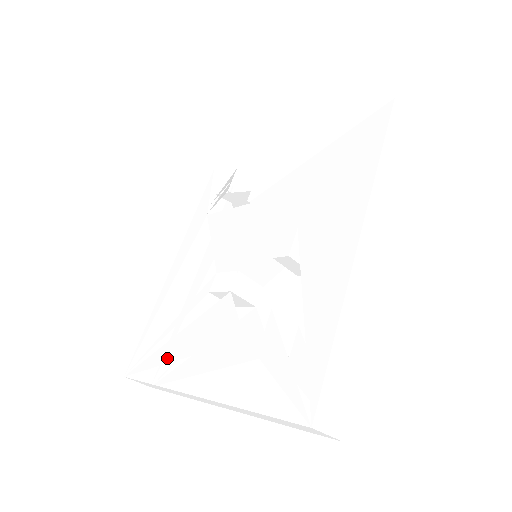
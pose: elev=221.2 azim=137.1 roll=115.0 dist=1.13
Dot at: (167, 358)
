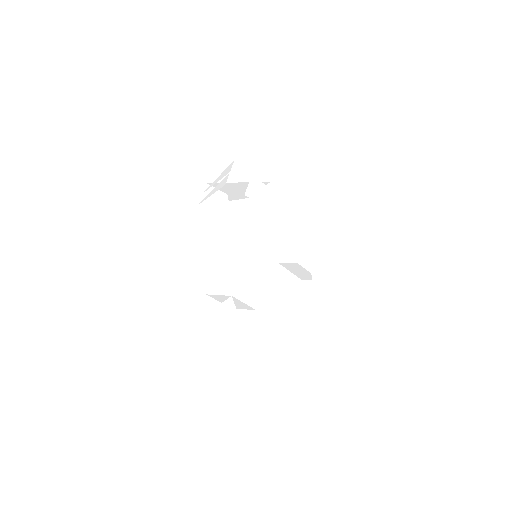
Dot at: (162, 364)
